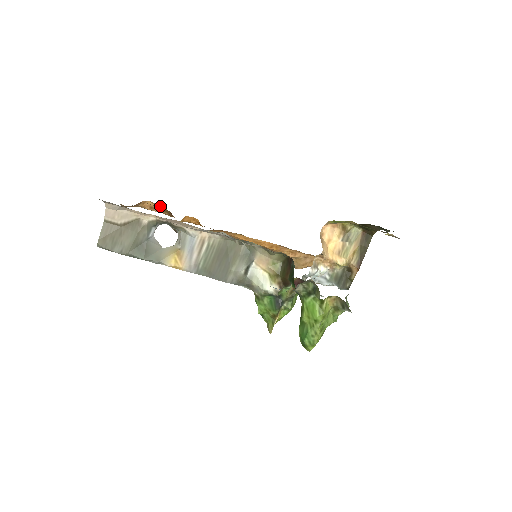
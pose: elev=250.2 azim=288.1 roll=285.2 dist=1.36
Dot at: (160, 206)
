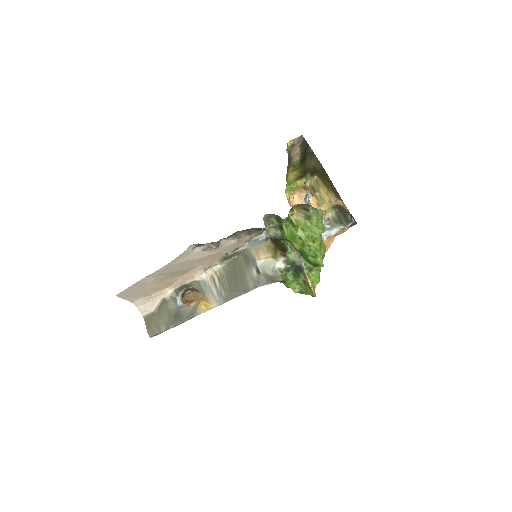
Dot at: occluded
